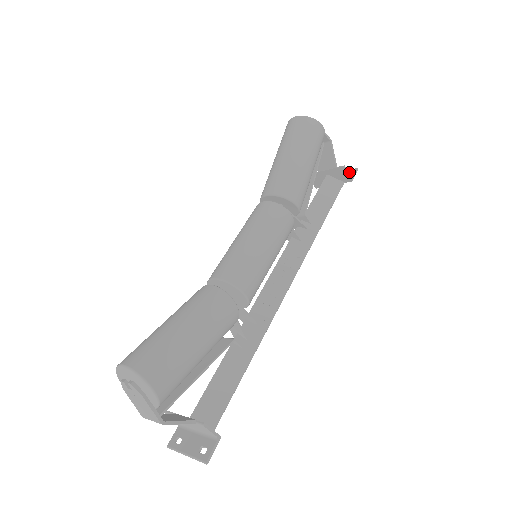
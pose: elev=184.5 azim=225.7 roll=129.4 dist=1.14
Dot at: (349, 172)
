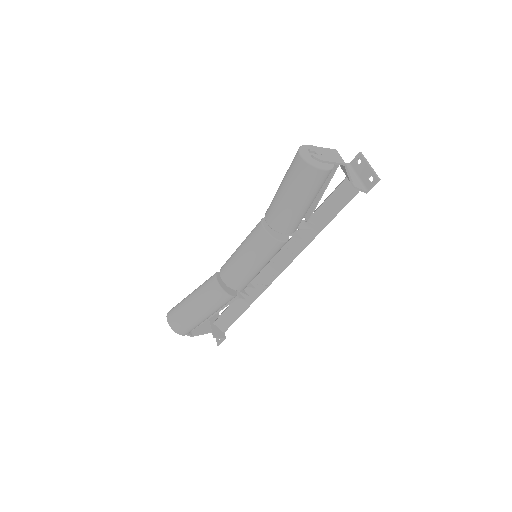
Dot at: occluded
